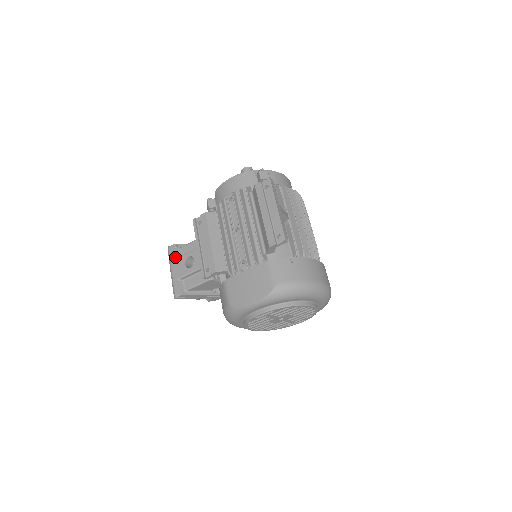
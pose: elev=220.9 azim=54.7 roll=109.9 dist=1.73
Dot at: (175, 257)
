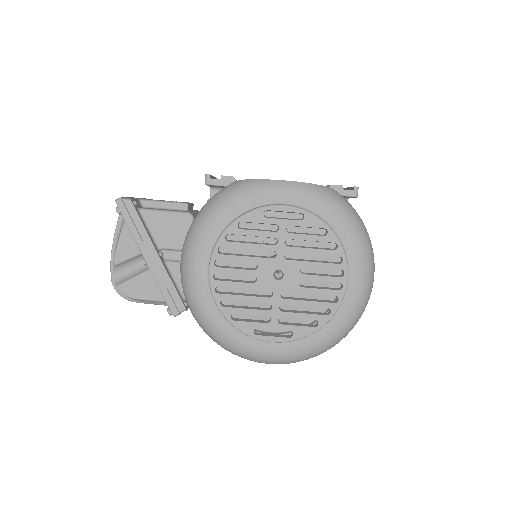
Dot at: occluded
